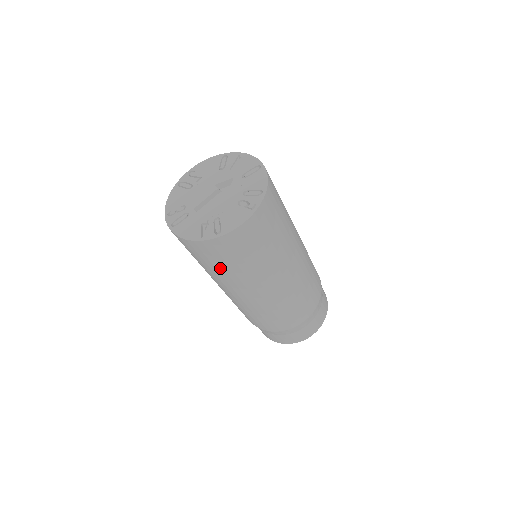
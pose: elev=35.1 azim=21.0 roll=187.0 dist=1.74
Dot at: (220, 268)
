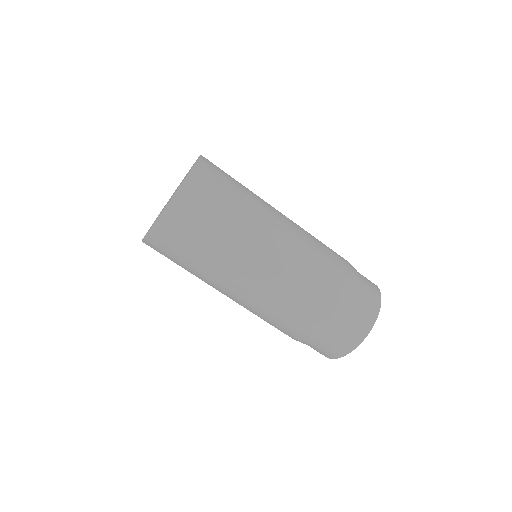
Dot at: (223, 213)
